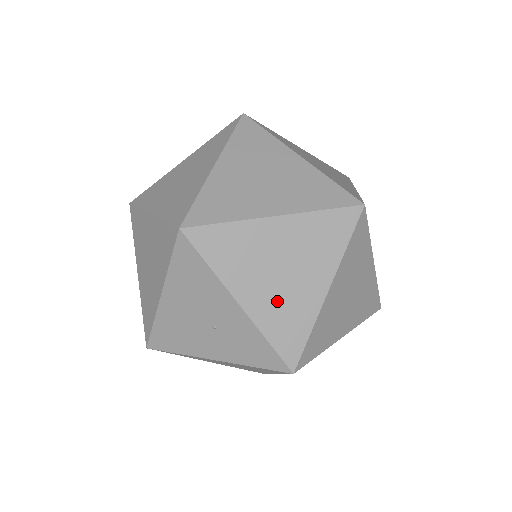
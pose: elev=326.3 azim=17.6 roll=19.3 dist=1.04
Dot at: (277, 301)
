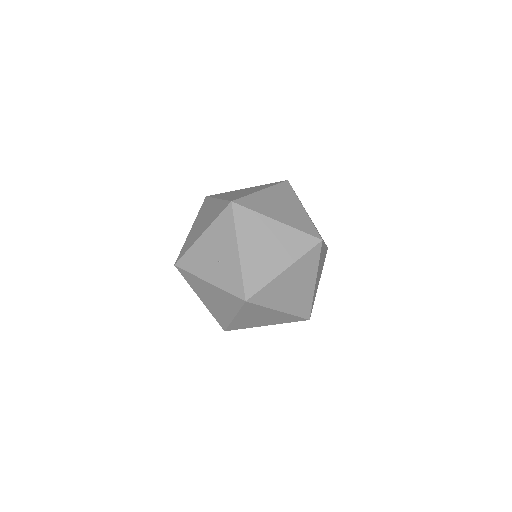
Dot at: (257, 260)
